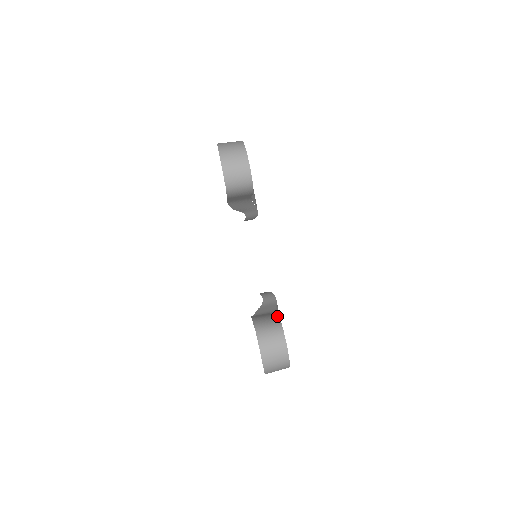
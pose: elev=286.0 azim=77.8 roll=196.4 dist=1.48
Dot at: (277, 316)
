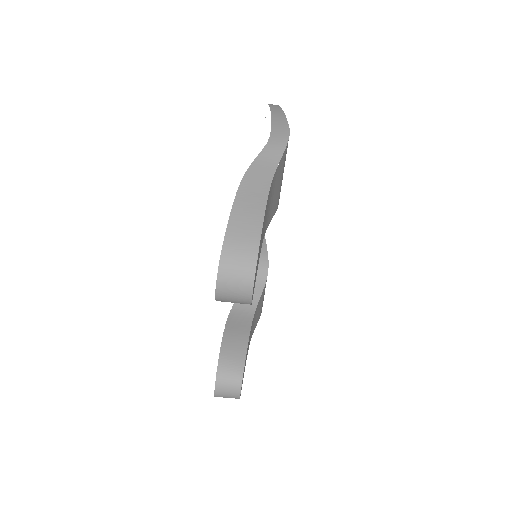
Dot at: (243, 363)
